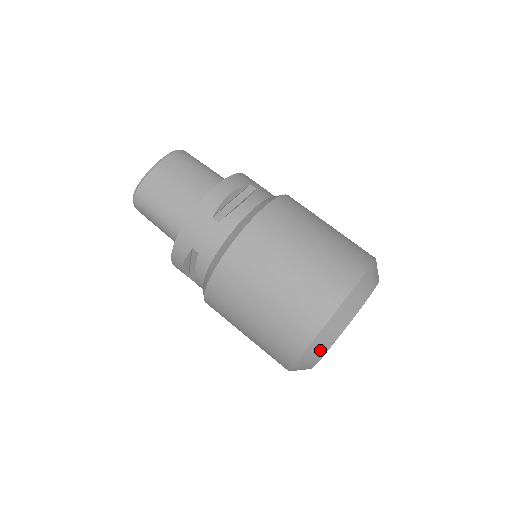
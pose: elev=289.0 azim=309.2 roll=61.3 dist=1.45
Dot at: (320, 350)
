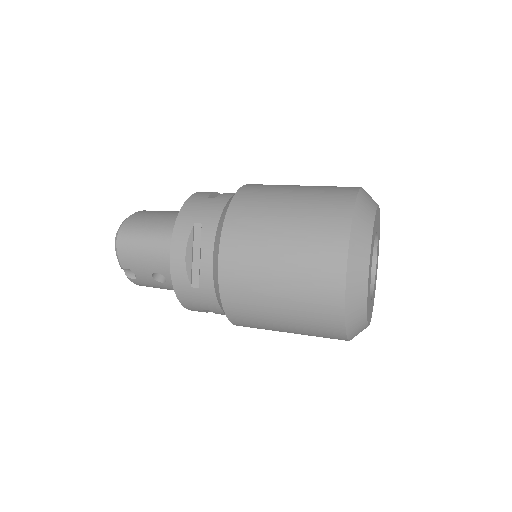
Dot at: (364, 235)
